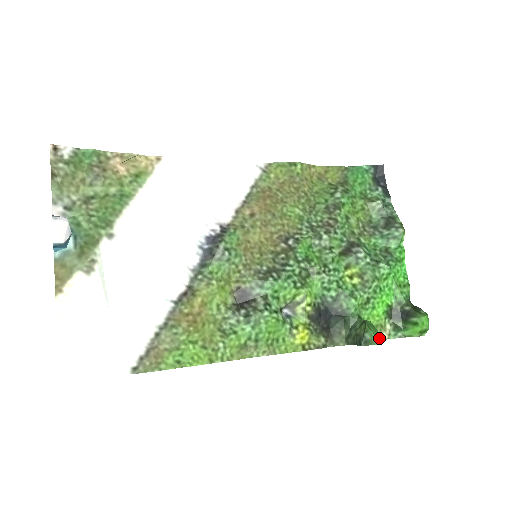
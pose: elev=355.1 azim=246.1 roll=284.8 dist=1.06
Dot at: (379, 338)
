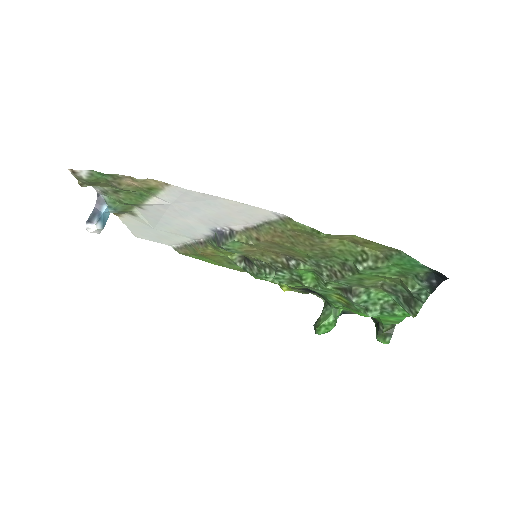
Dot at: (330, 330)
